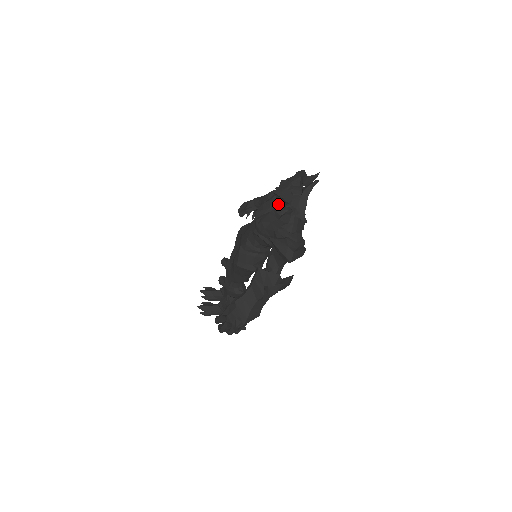
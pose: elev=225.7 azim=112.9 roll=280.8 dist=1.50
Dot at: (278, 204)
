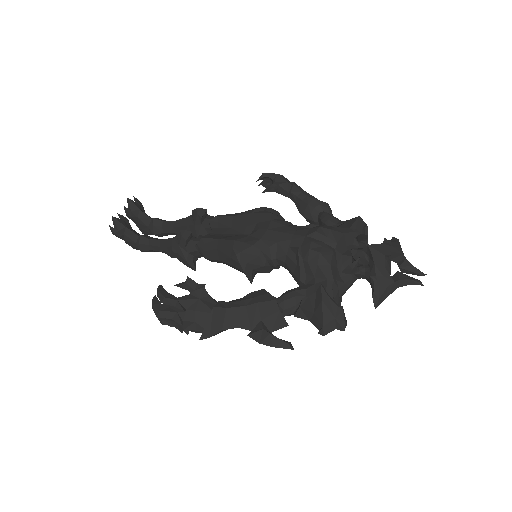
Dot at: (356, 256)
